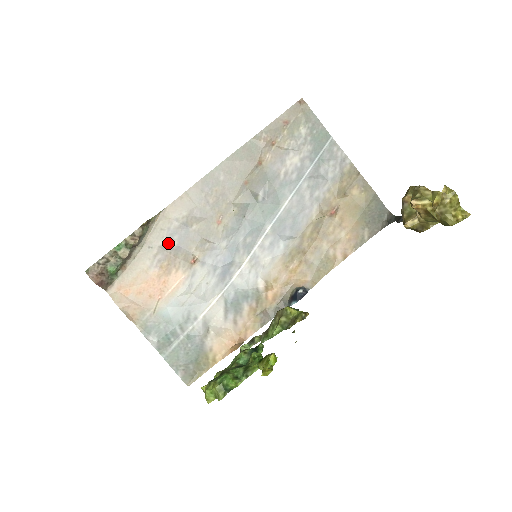
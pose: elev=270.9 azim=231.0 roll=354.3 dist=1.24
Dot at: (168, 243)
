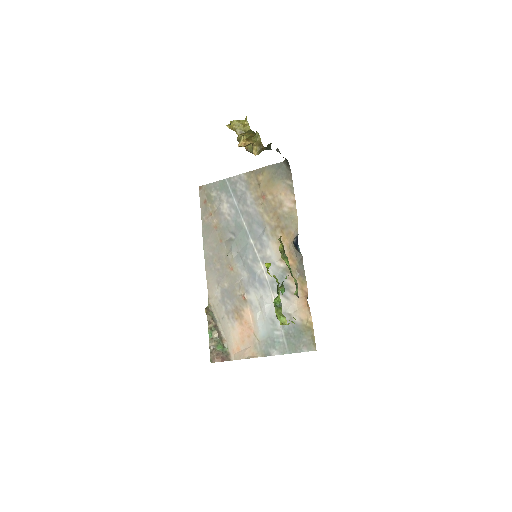
Dot at: (226, 306)
